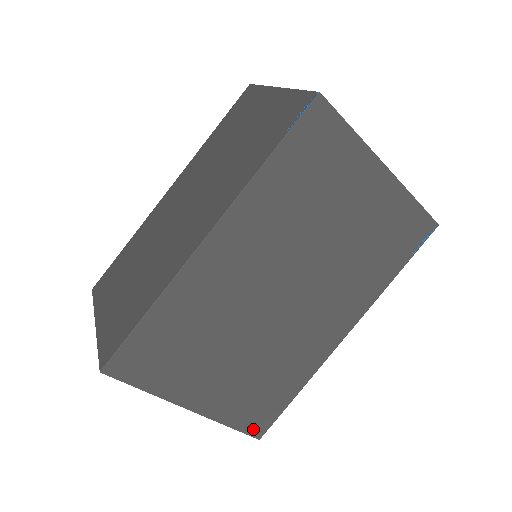
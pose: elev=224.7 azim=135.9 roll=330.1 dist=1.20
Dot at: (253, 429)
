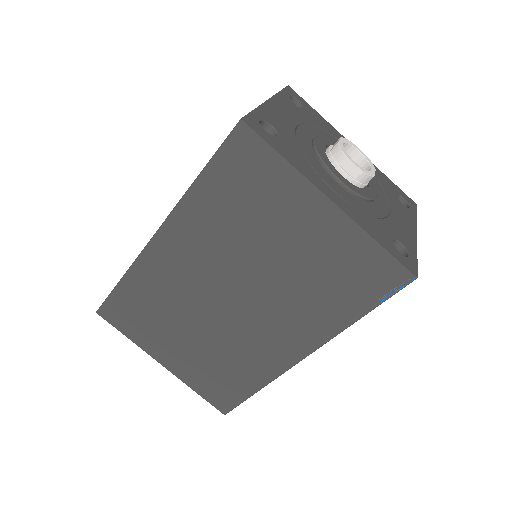
Dot at: (217, 403)
